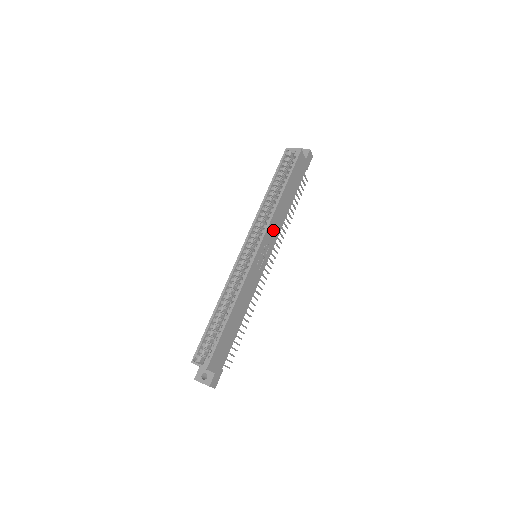
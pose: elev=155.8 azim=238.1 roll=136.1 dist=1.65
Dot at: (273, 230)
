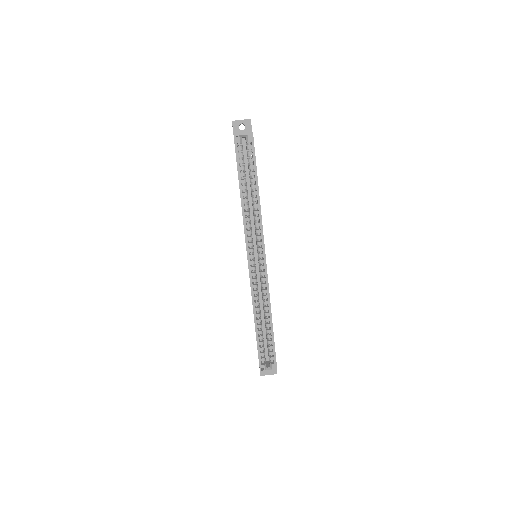
Dot at: occluded
